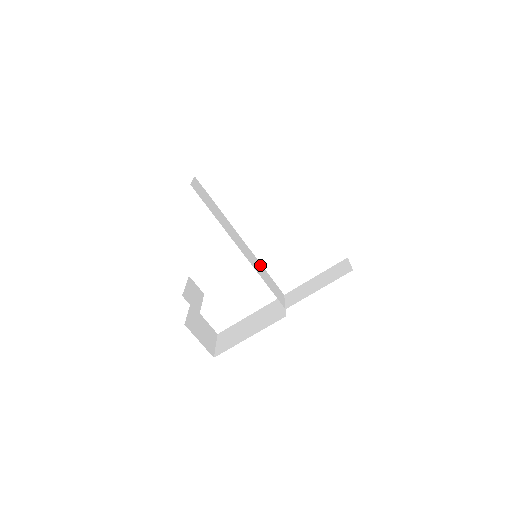
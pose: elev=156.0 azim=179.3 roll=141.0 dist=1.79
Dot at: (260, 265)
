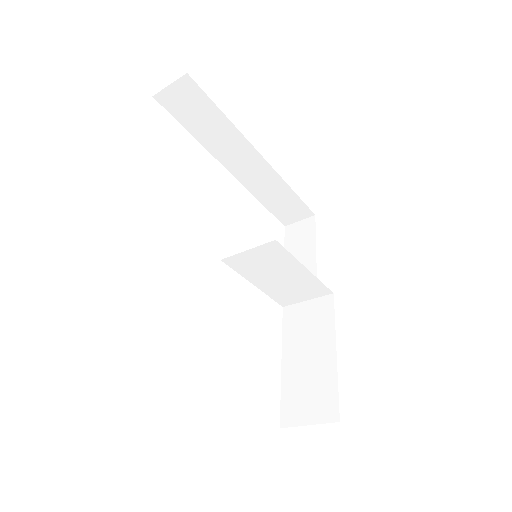
Dot at: (253, 279)
